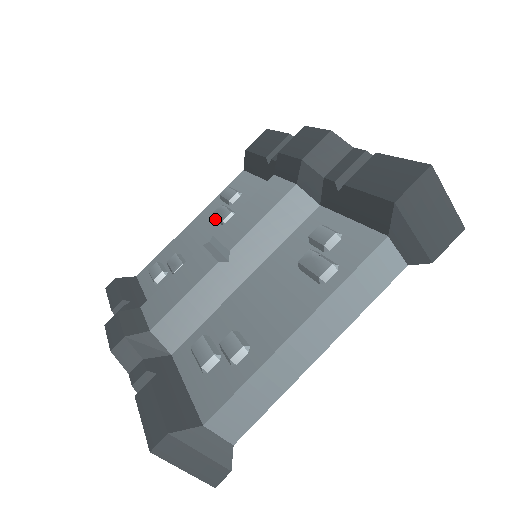
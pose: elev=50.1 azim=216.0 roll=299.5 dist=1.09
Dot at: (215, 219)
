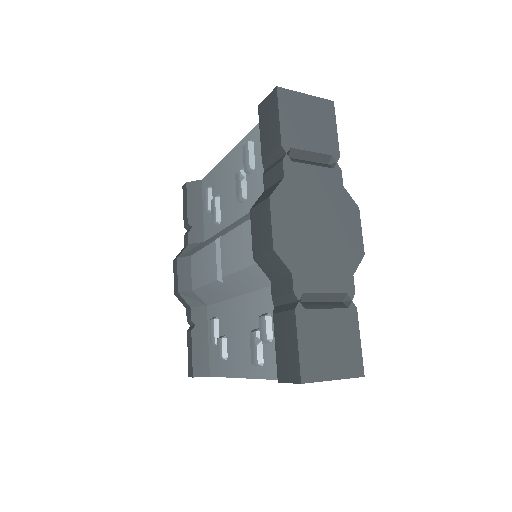
Dot at: occluded
